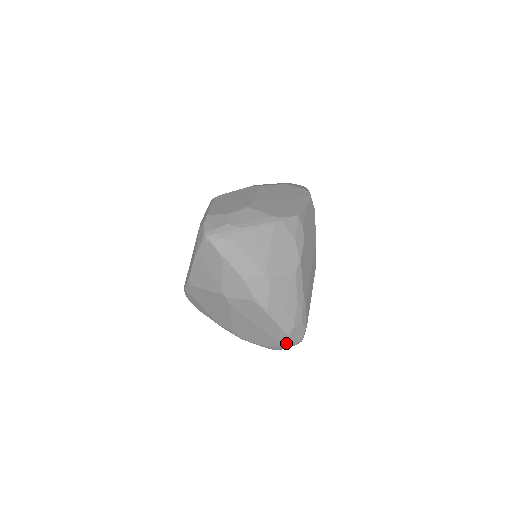
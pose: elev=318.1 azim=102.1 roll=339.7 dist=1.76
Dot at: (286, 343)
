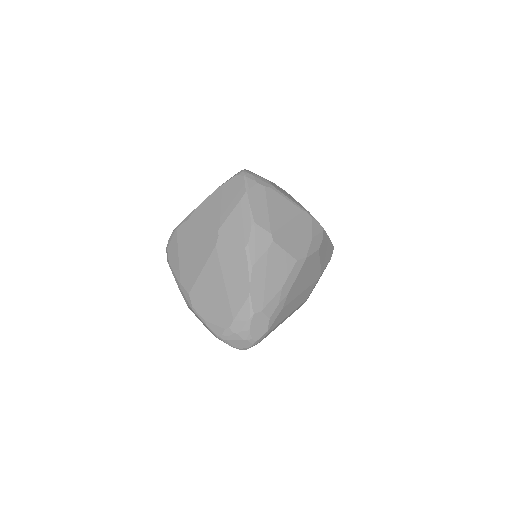
Dot at: (240, 328)
